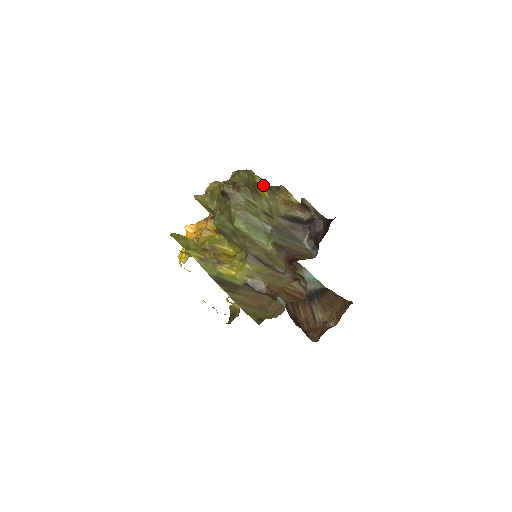
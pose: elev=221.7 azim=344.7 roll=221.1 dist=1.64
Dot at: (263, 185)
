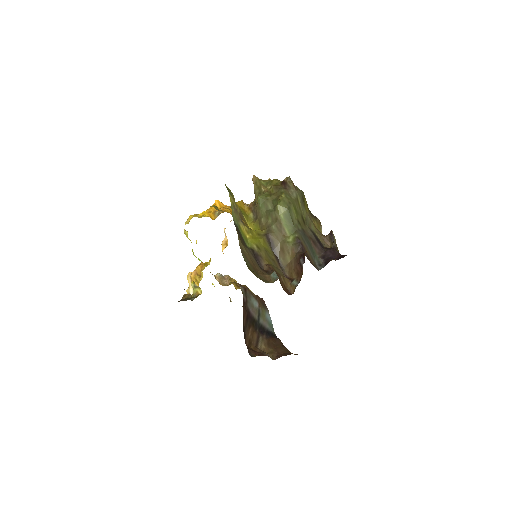
Dot at: (307, 207)
